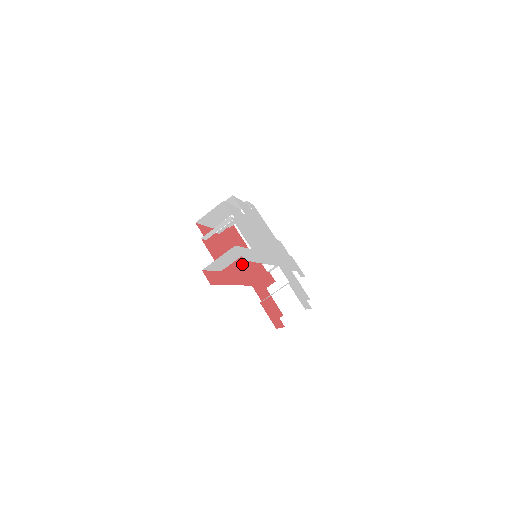
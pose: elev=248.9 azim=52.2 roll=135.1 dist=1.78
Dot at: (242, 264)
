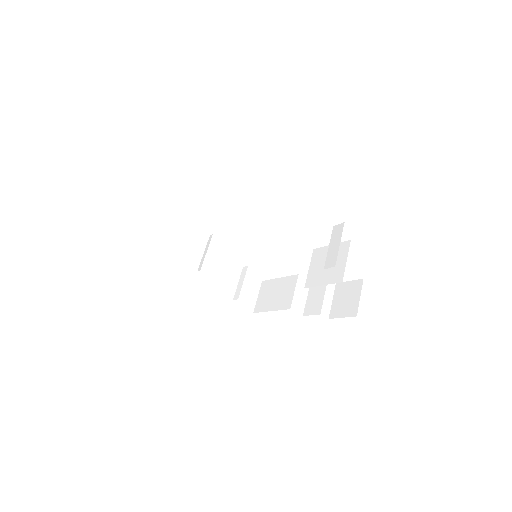
Dot at: occluded
